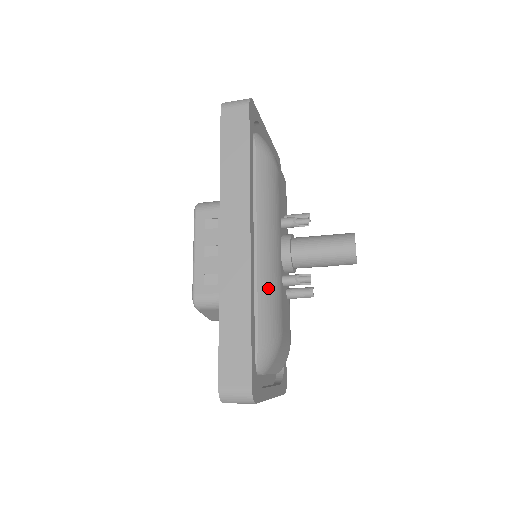
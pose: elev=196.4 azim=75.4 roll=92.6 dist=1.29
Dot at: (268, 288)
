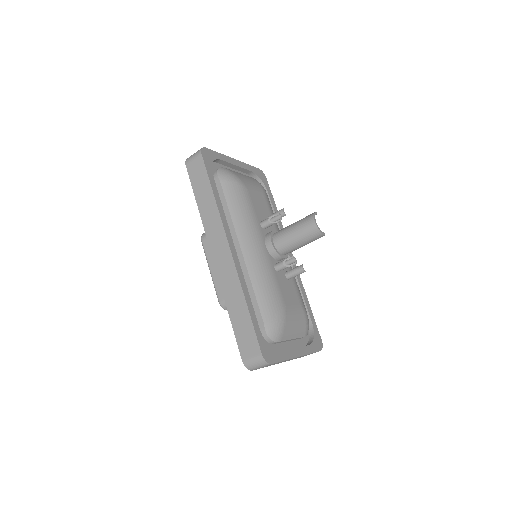
Dot at: (260, 279)
